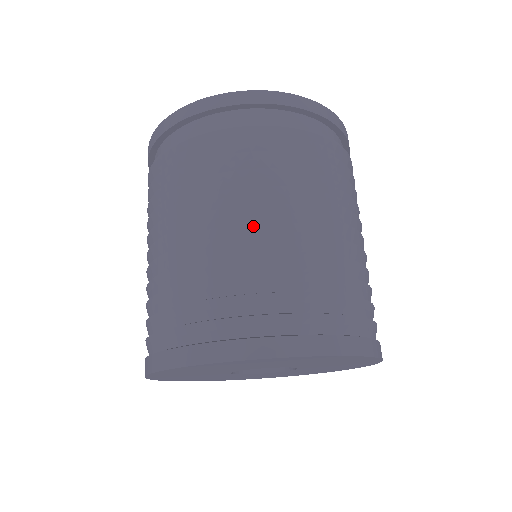
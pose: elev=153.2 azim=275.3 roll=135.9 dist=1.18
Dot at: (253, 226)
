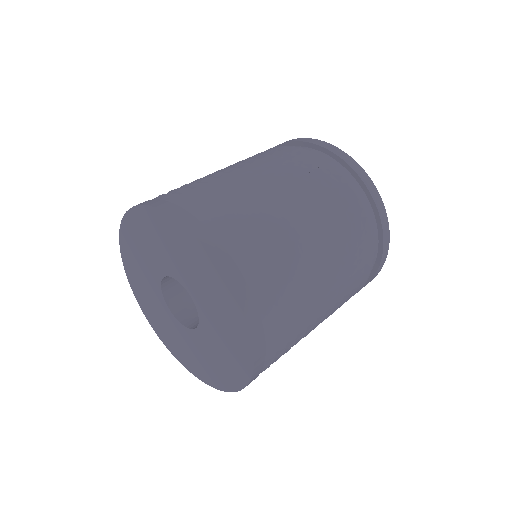
Dot at: (258, 183)
